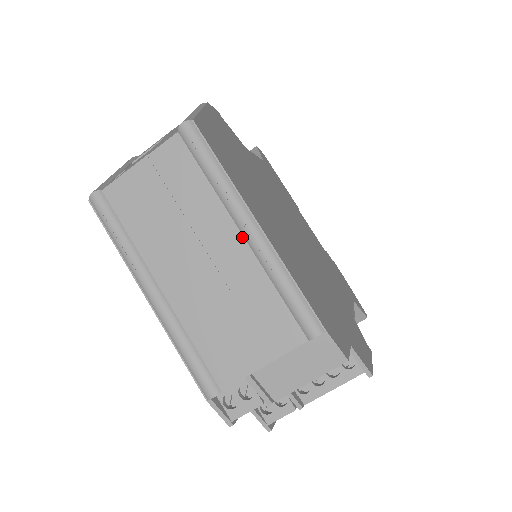
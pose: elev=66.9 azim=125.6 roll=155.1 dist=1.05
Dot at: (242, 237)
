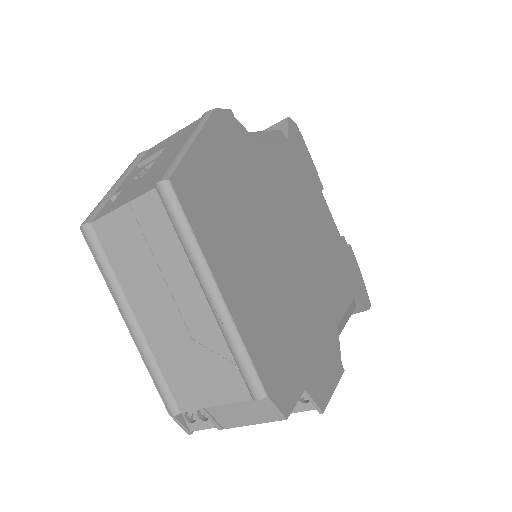
Dot at: (206, 299)
